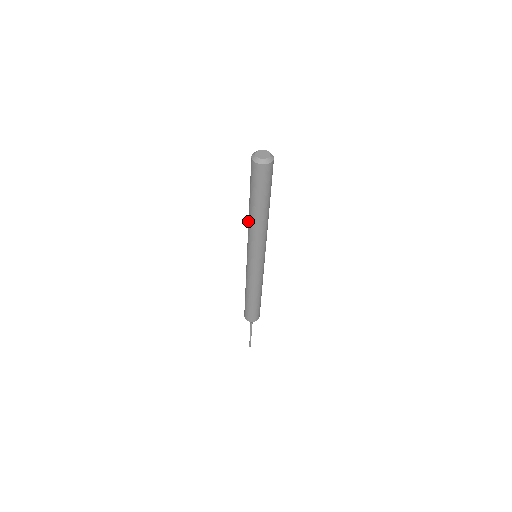
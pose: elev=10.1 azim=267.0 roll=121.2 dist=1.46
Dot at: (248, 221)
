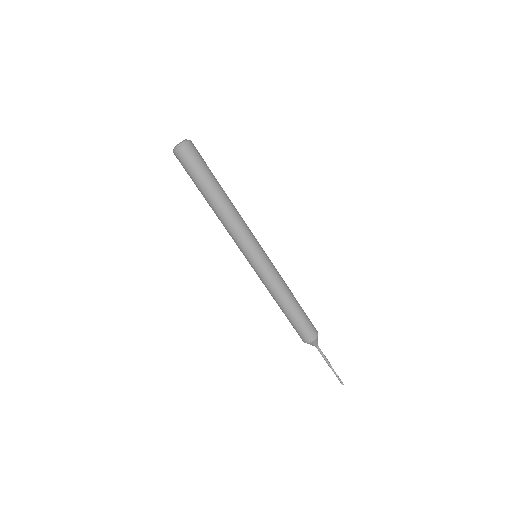
Dot at: occluded
